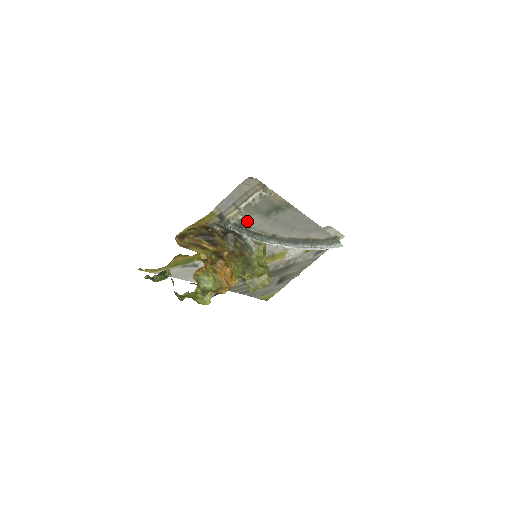
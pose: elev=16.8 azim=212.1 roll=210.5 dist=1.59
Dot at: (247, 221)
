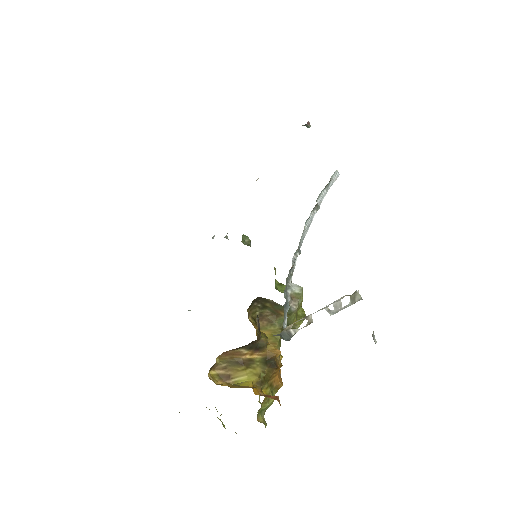
Dot at: occluded
